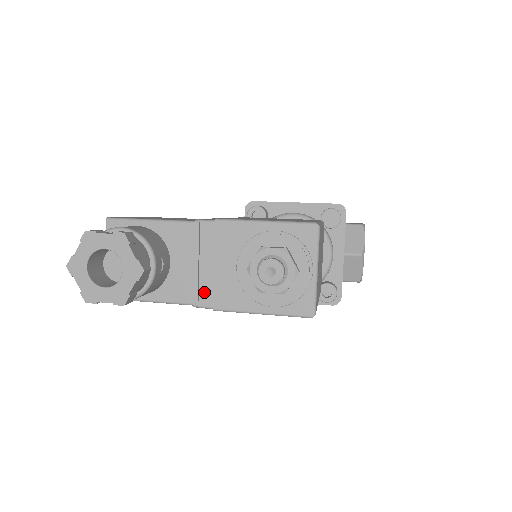
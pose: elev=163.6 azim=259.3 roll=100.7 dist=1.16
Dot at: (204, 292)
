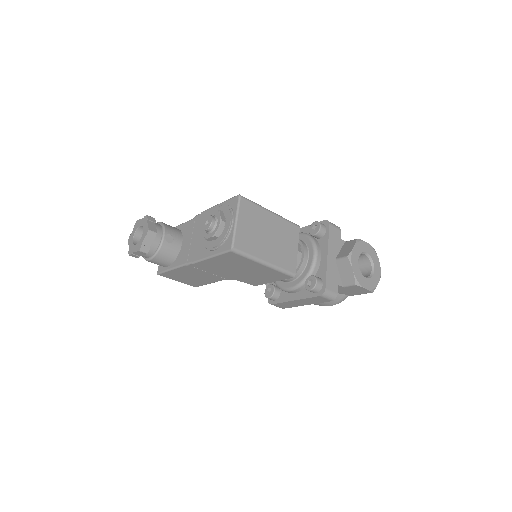
Dot at: (191, 254)
